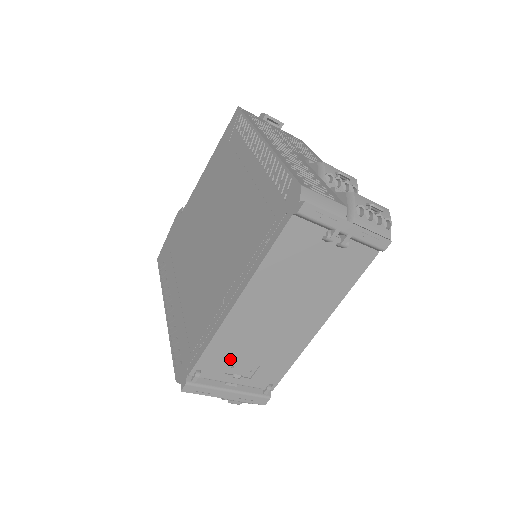
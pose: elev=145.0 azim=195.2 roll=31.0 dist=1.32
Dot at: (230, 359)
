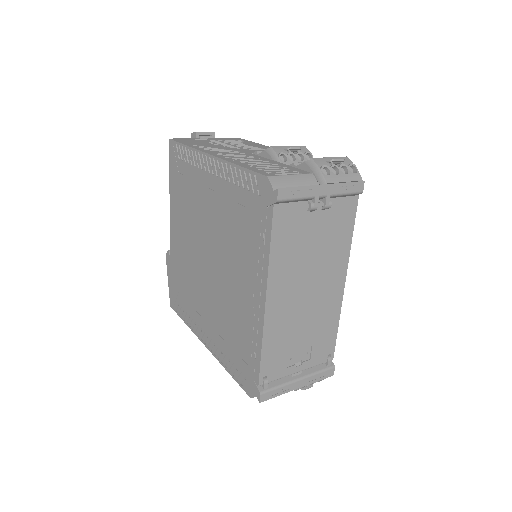
Dot at: (285, 353)
